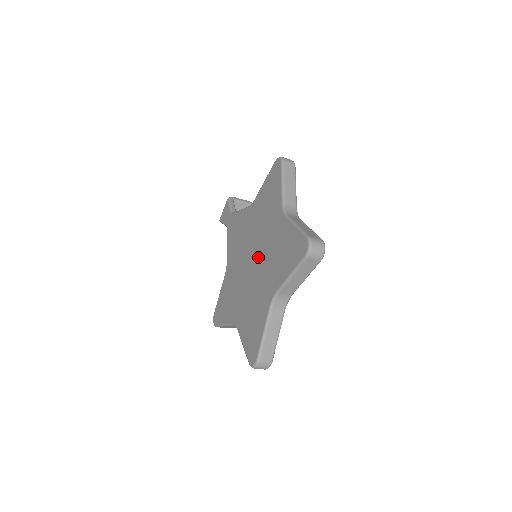
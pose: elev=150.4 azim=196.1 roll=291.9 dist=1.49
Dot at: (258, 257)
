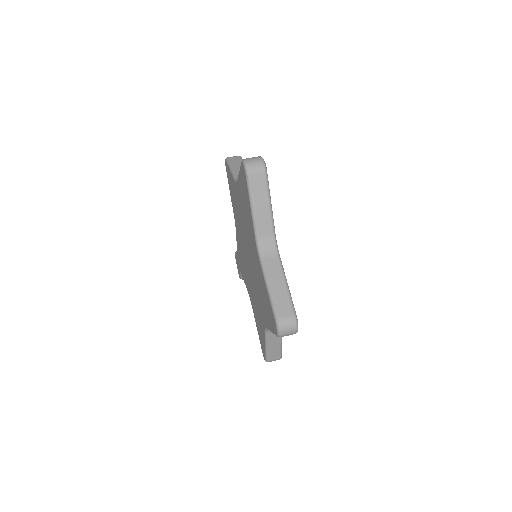
Dot at: (246, 244)
